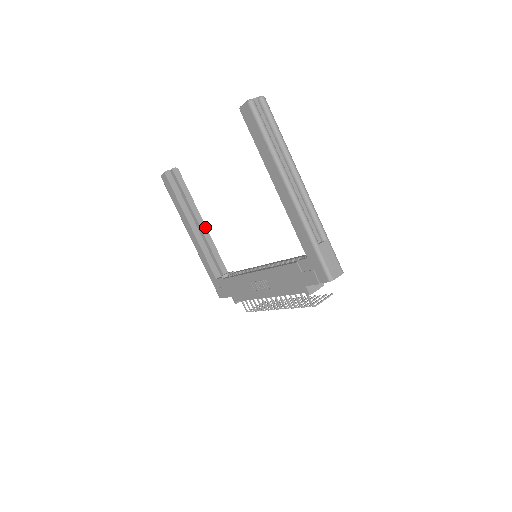
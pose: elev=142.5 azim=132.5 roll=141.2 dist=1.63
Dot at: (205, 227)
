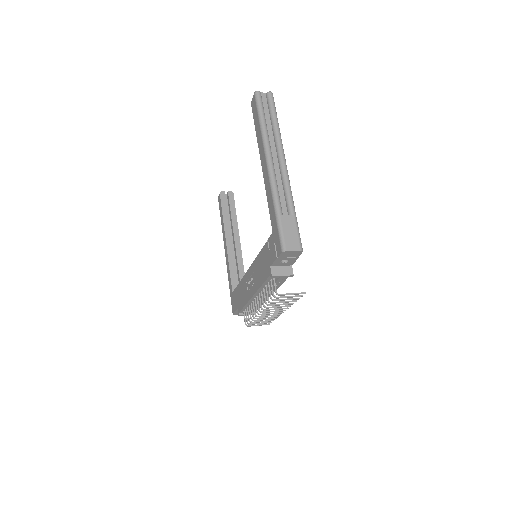
Dot at: (240, 245)
